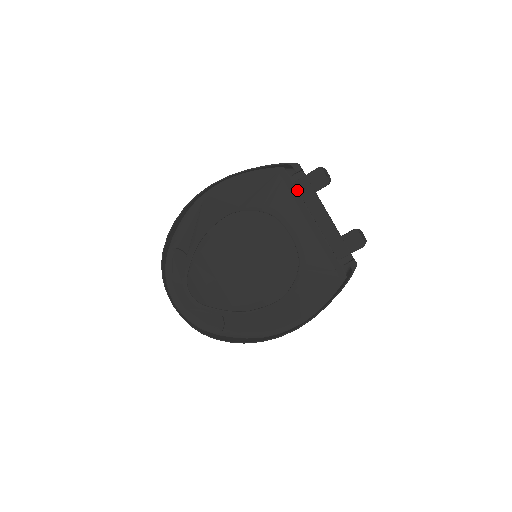
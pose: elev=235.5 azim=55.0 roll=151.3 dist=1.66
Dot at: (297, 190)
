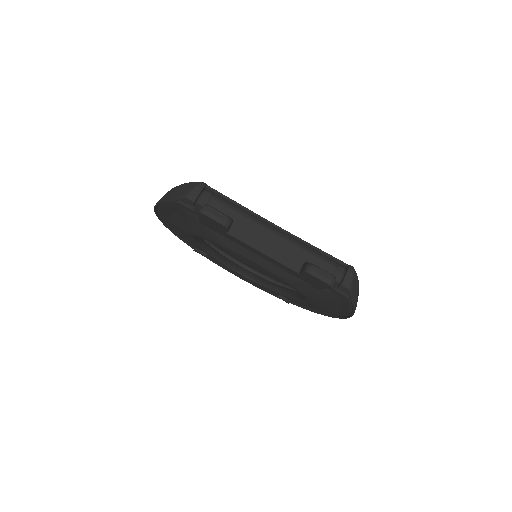
Dot at: occluded
